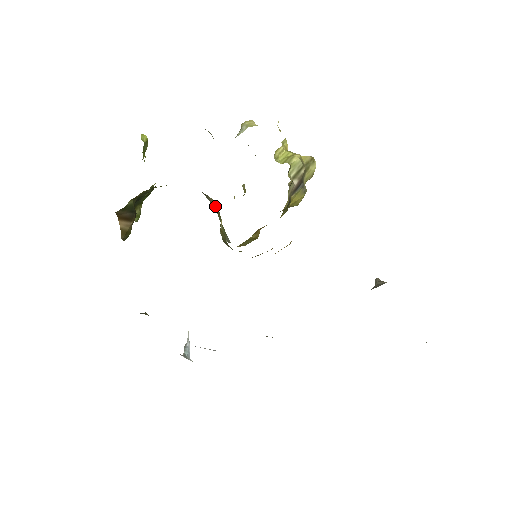
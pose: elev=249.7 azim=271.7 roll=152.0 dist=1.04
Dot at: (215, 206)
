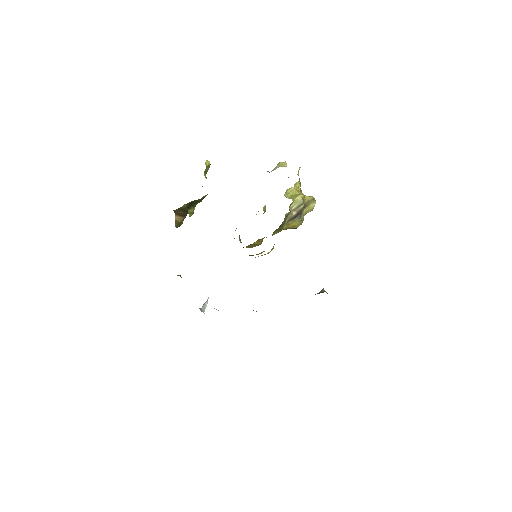
Dot at: occluded
